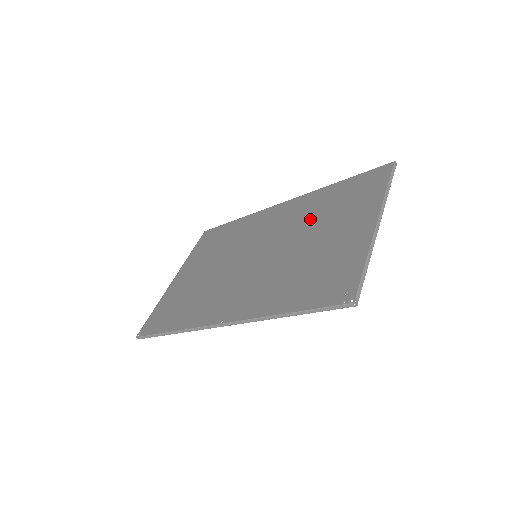
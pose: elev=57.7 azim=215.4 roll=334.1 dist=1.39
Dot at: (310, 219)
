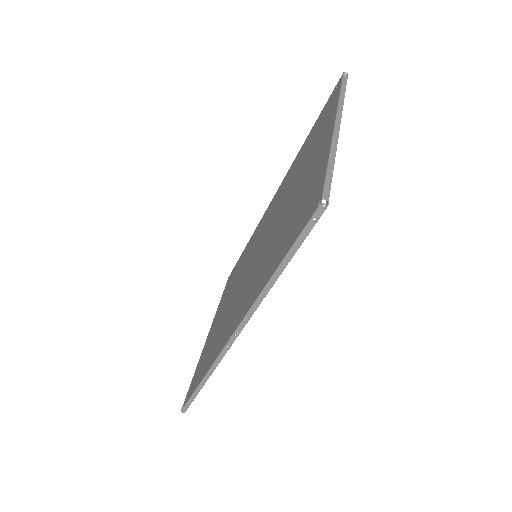
Dot at: (289, 184)
